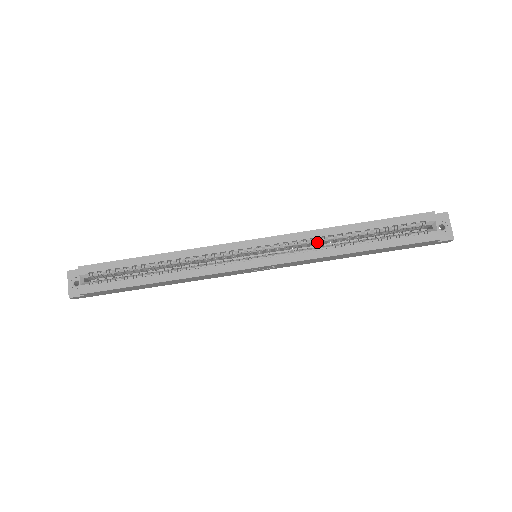
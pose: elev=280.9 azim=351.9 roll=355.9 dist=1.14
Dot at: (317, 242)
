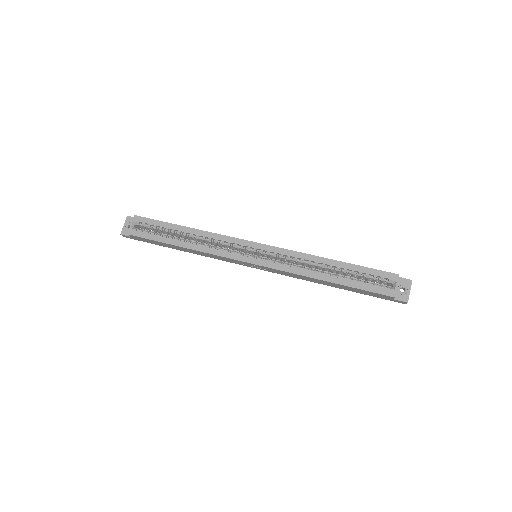
Dot at: (302, 263)
